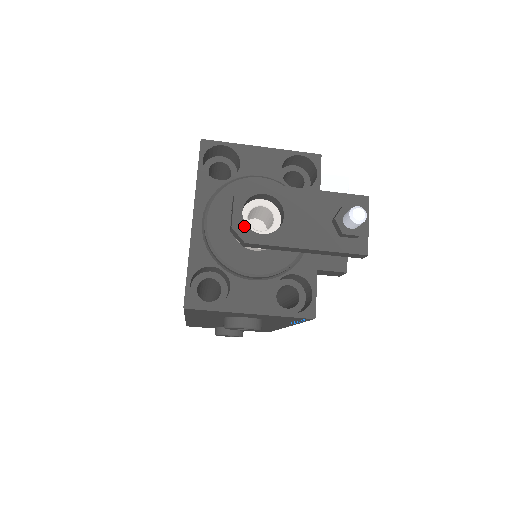
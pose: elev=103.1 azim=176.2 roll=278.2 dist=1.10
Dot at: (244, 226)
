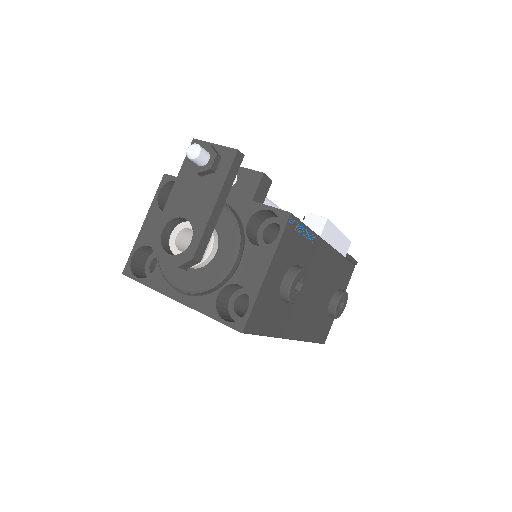
Dot at: (180, 256)
